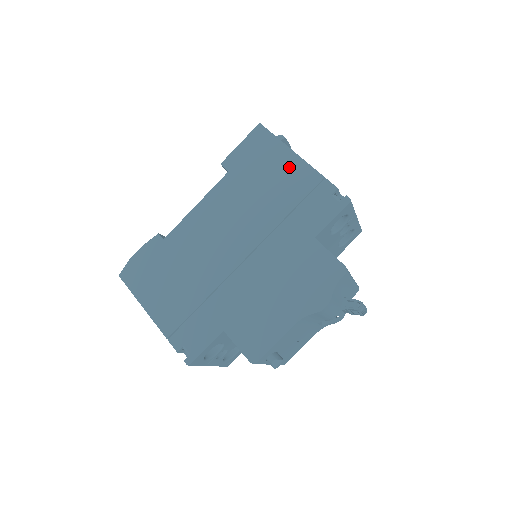
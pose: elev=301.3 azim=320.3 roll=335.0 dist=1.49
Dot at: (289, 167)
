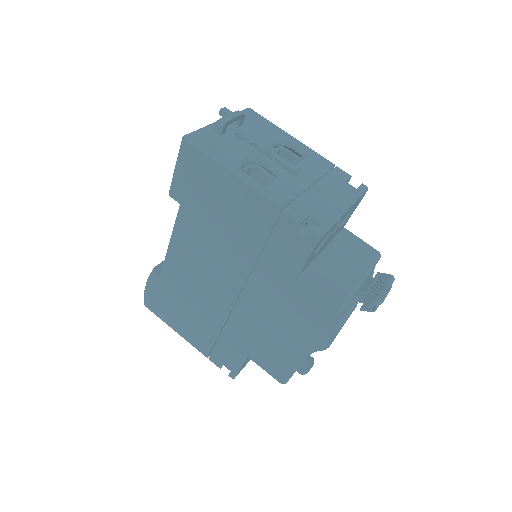
Dot at: (238, 197)
